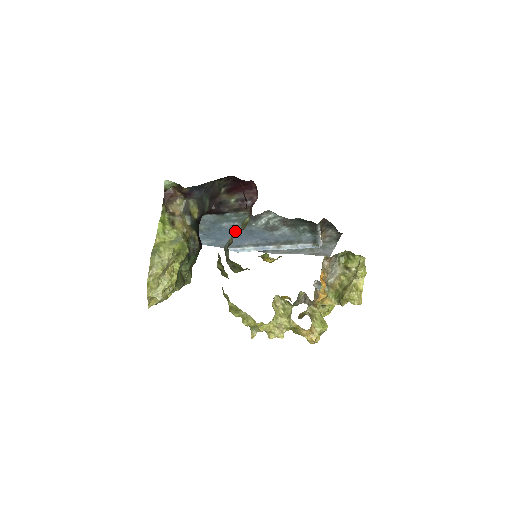
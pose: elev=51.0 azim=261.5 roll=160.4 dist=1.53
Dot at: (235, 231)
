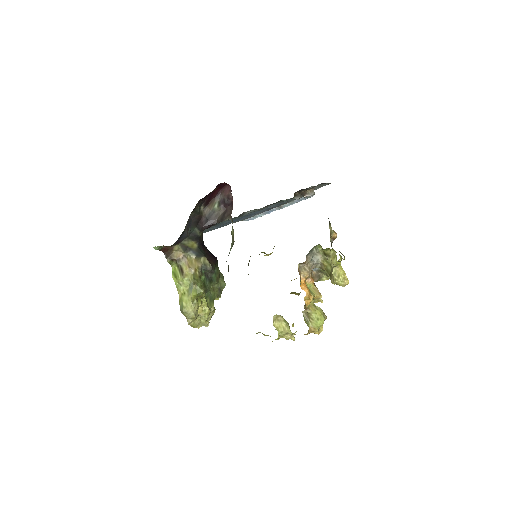
Dot at: (236, 219)
